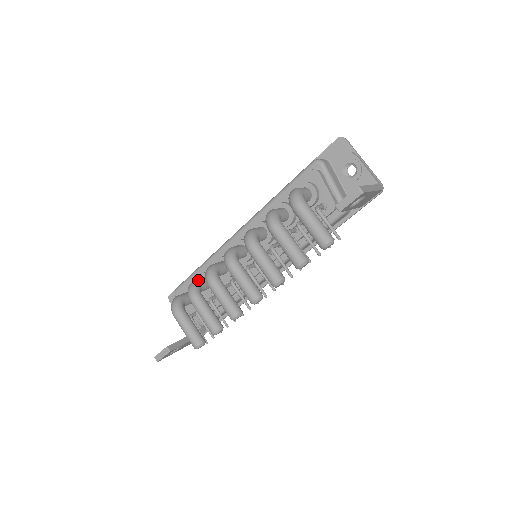
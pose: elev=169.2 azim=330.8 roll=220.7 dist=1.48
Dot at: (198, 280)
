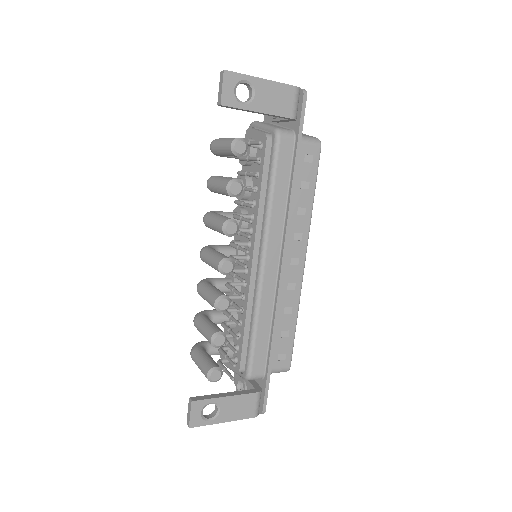
Dot at: (209, 310)
